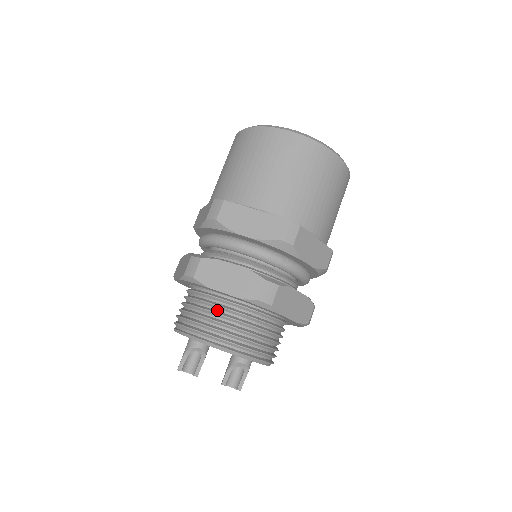
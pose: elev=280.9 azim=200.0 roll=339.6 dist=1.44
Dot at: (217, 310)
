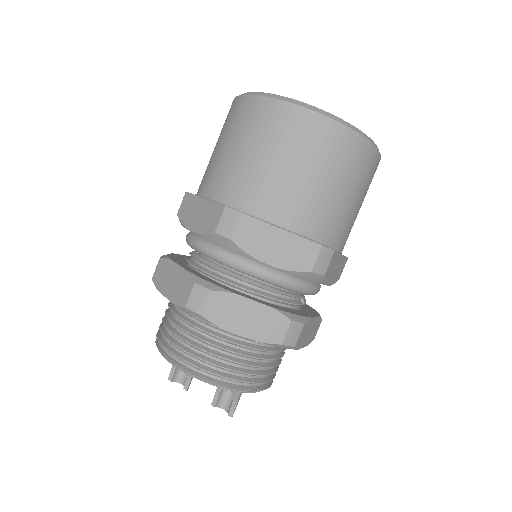
Dot at: (174, 317)
